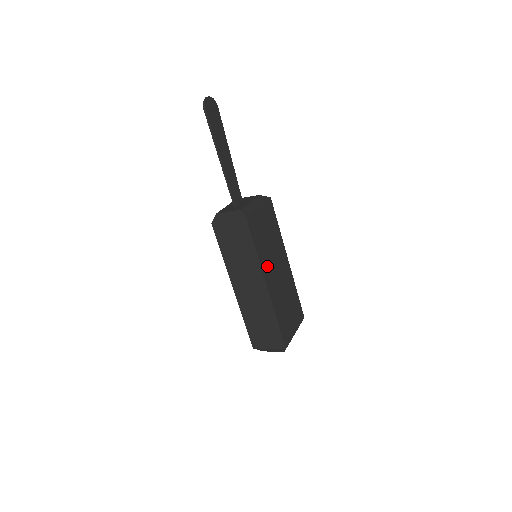
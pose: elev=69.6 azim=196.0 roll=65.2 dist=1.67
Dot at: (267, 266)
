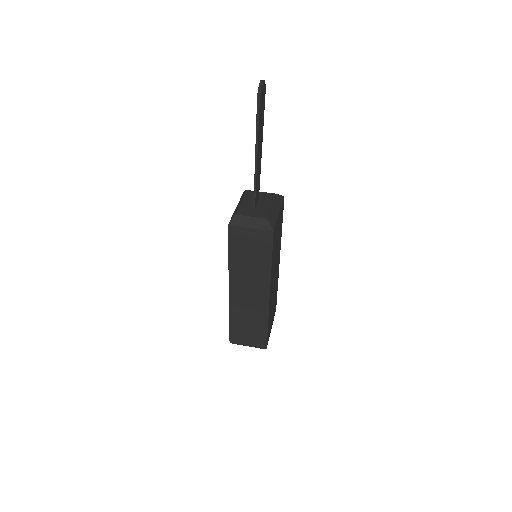
Dot at: (272, 274)
